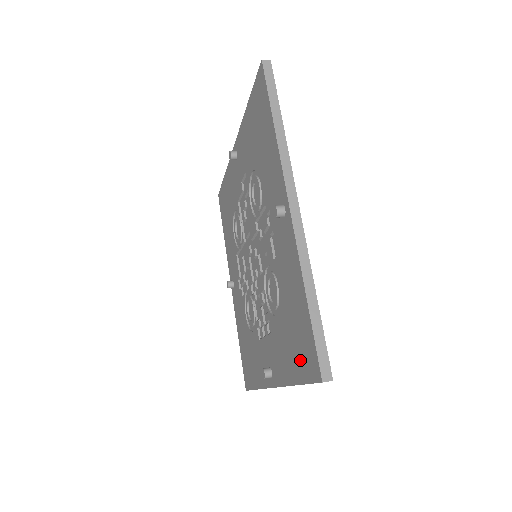
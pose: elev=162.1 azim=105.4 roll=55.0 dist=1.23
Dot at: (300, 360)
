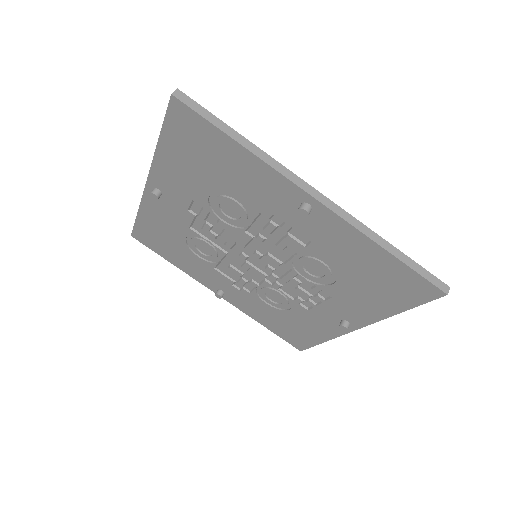
Dot at: (400, 296)
